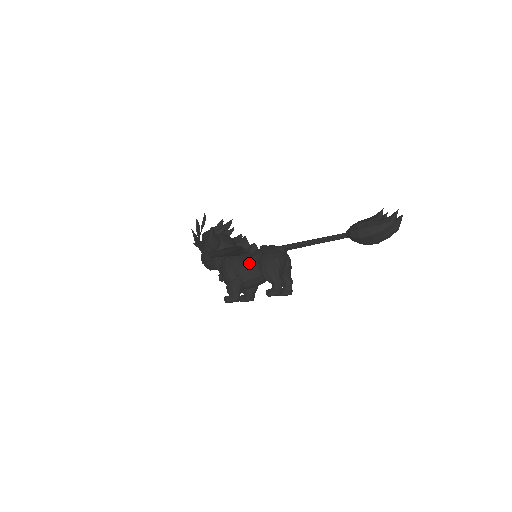
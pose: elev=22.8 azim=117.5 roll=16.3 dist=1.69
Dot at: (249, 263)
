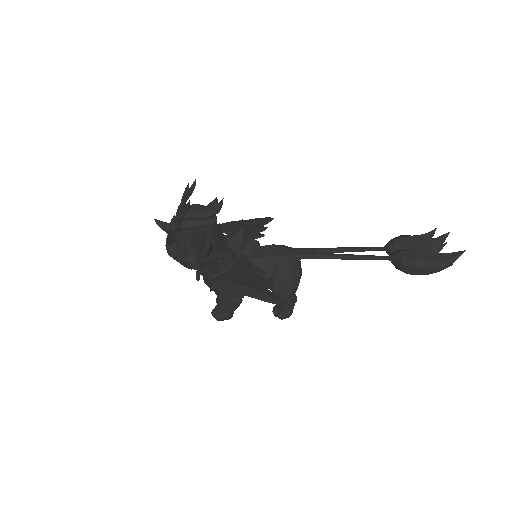
Dot at: occluded
